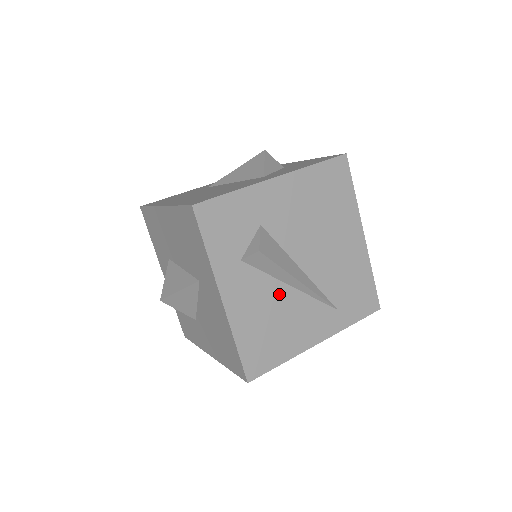
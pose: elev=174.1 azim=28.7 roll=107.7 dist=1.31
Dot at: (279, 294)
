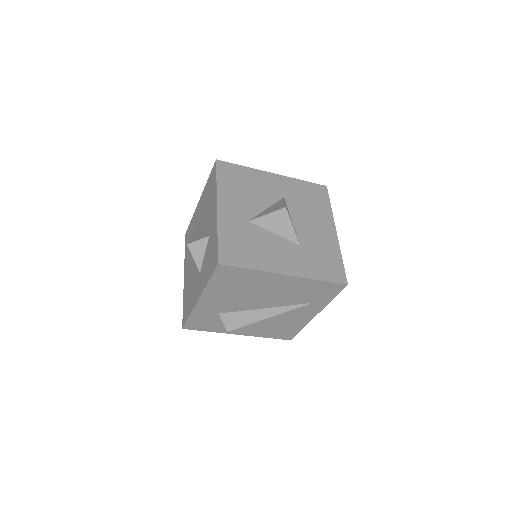
Dot at: (265, 319)
